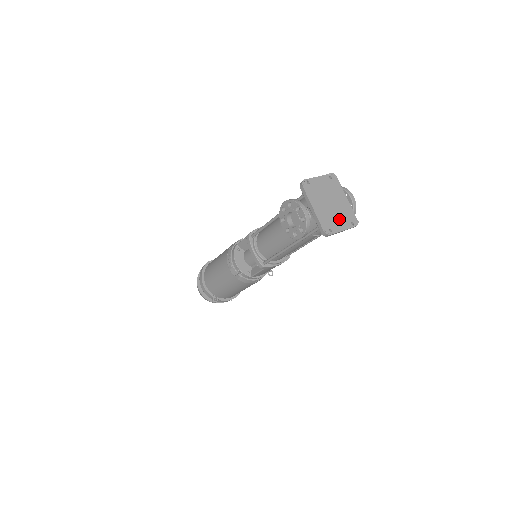
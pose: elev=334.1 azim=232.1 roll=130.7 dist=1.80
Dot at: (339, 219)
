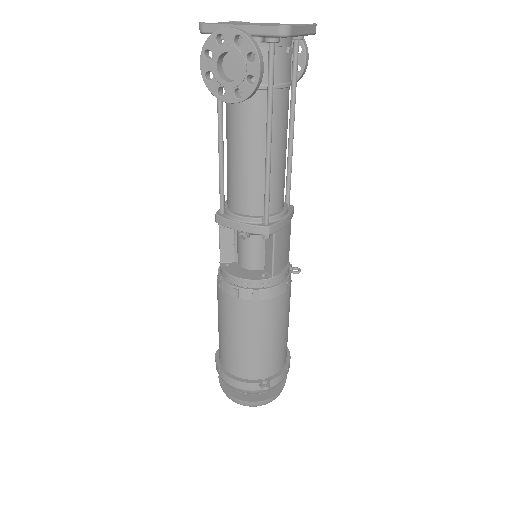
Dot at: occluded
